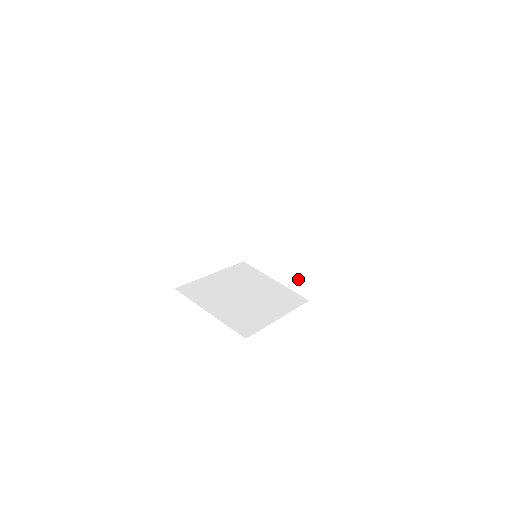
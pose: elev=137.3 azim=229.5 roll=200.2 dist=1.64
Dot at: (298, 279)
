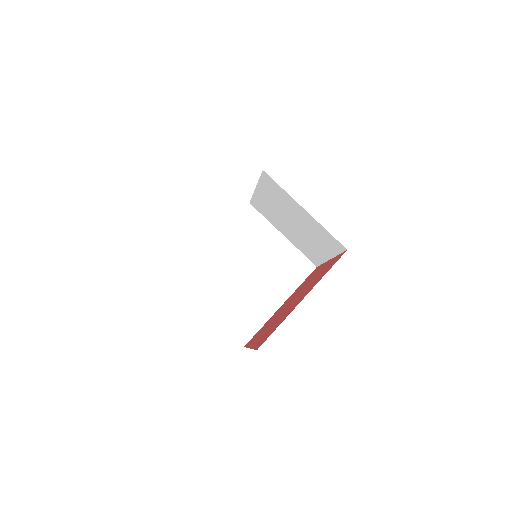
Dot at: (306, 250)
